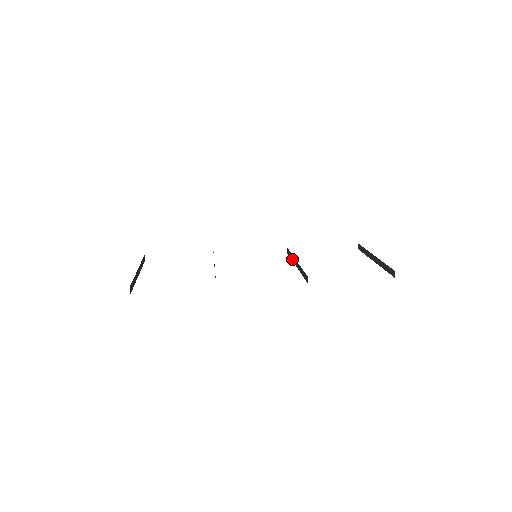
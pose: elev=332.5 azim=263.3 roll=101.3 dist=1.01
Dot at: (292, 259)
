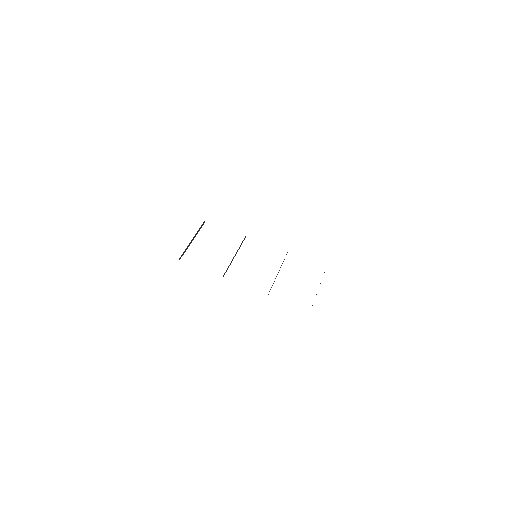
Dot at: occluded
